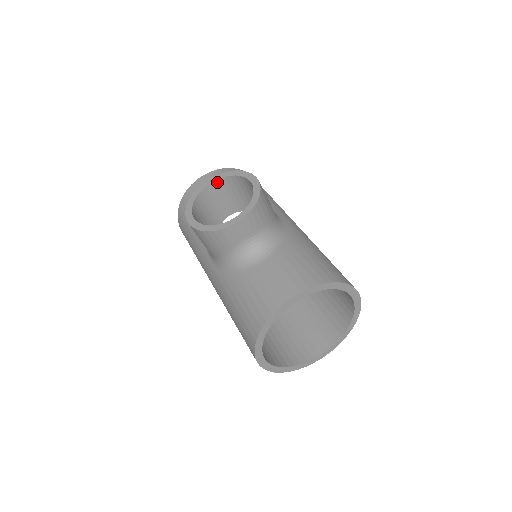
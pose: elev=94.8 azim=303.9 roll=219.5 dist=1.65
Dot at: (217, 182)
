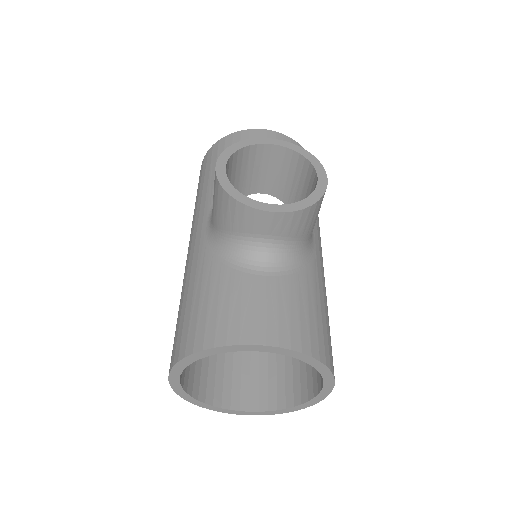
Dot at: (280, 149)
